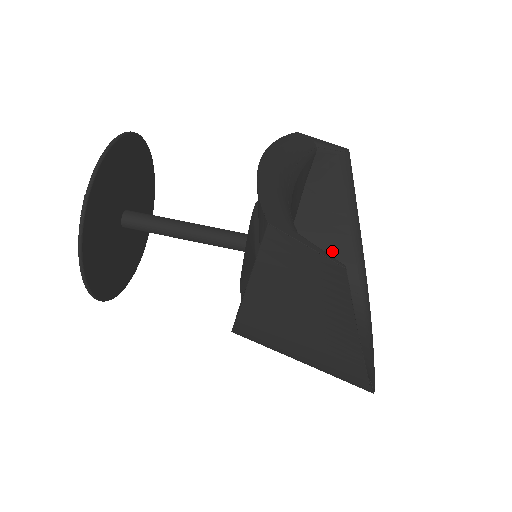
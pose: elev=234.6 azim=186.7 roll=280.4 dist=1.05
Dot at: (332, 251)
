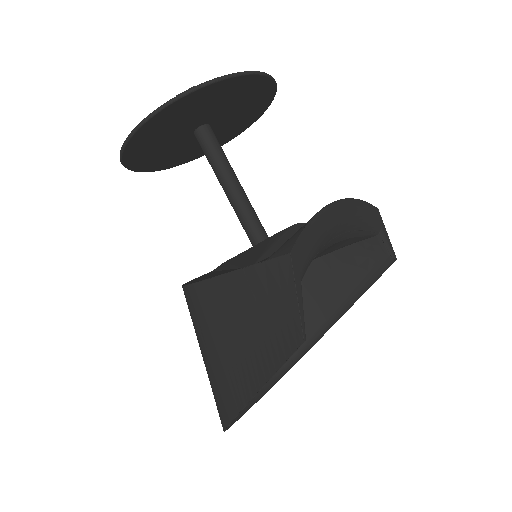
Dot at: (307, 309)
